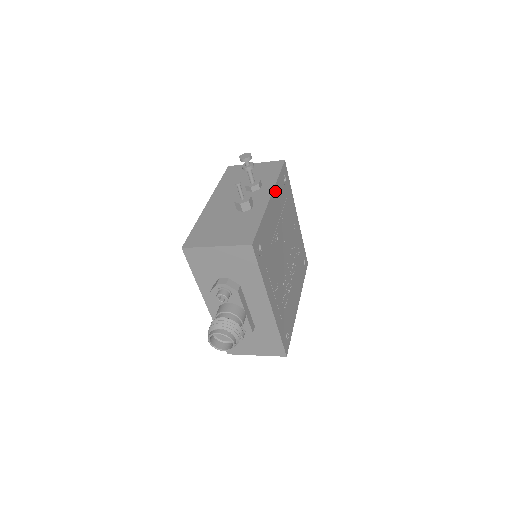
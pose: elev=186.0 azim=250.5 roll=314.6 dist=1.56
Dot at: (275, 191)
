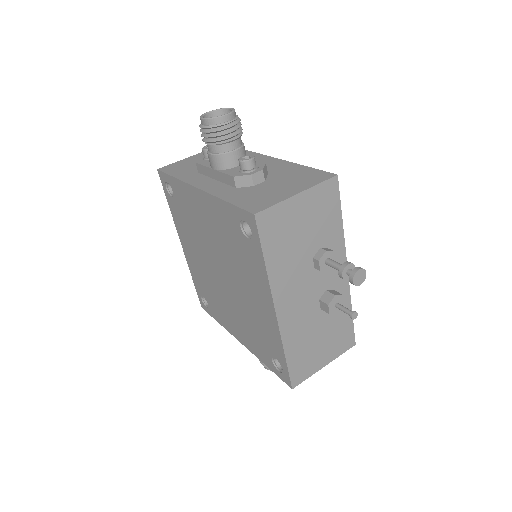
Dot at: (341, 247)
